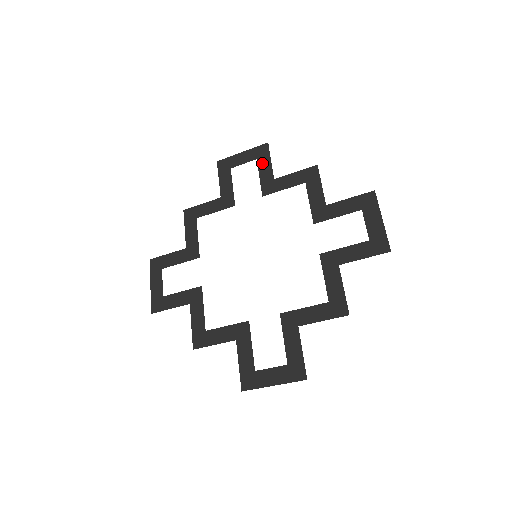
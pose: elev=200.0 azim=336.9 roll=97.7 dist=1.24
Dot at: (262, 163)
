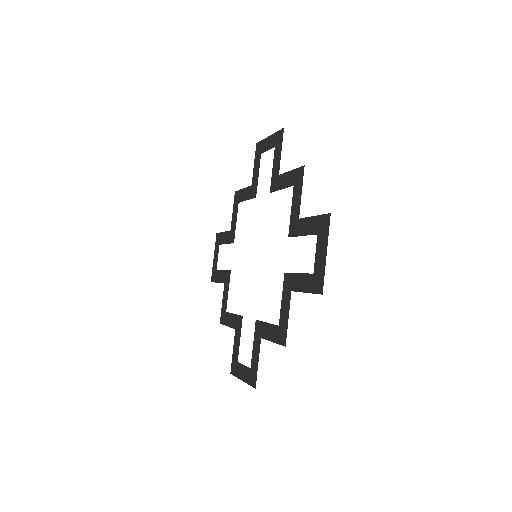
Dot at: (276, 153)
